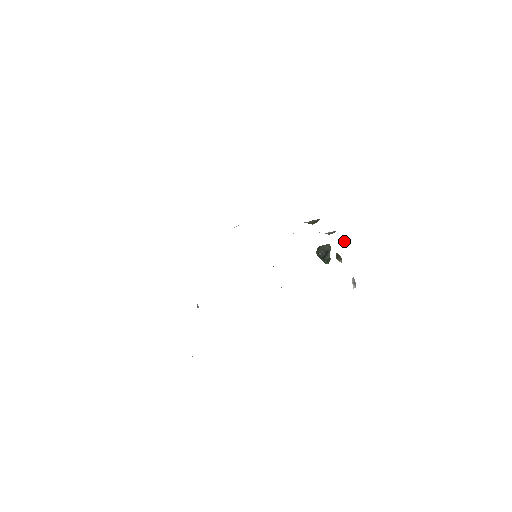
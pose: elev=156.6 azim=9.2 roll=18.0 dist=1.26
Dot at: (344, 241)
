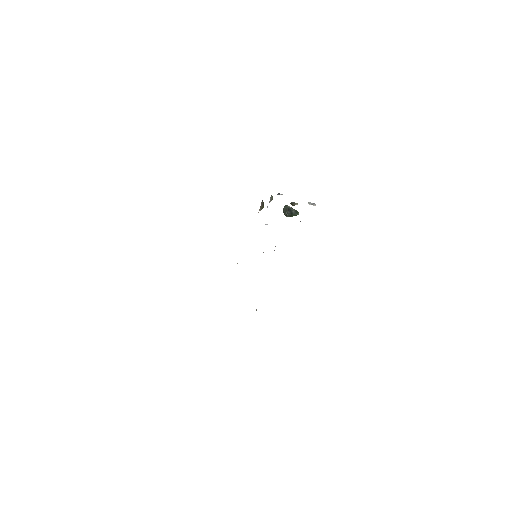
Dot at: (277, 194)
